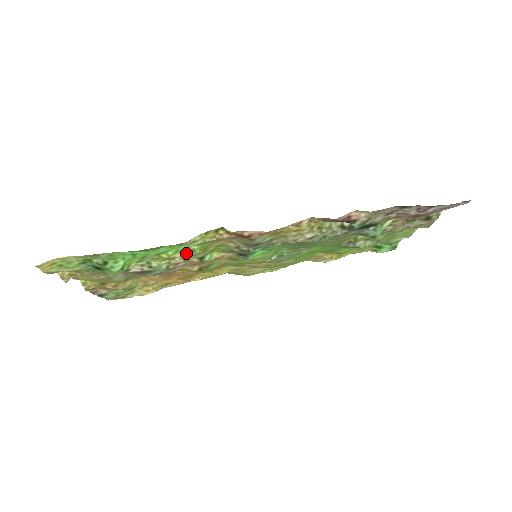
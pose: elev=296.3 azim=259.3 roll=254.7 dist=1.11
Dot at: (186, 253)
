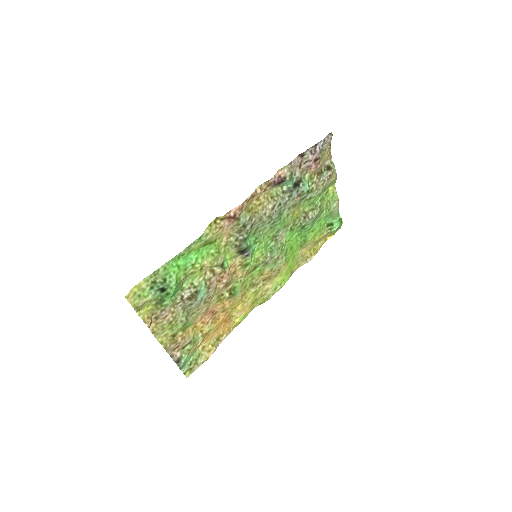
Dot at: (209, 259)
